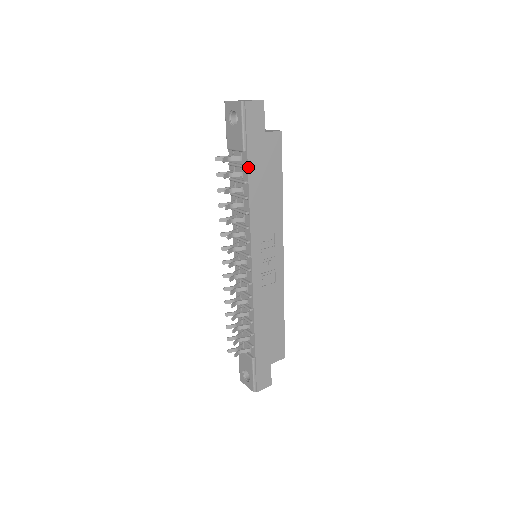
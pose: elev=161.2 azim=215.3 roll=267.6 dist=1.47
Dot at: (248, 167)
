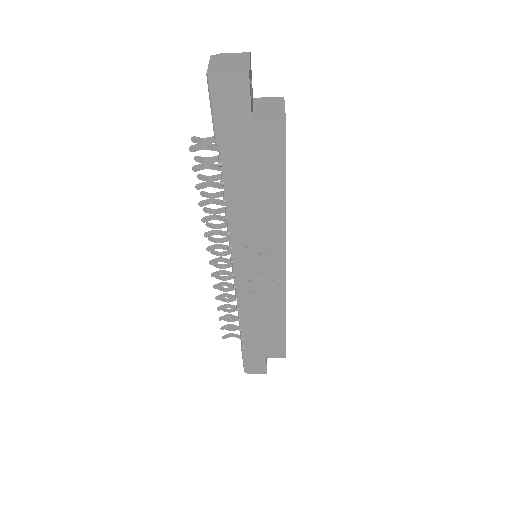
Dot at: (223, 166)
